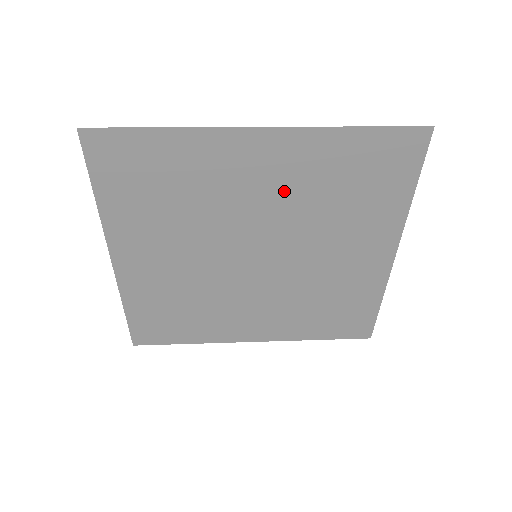
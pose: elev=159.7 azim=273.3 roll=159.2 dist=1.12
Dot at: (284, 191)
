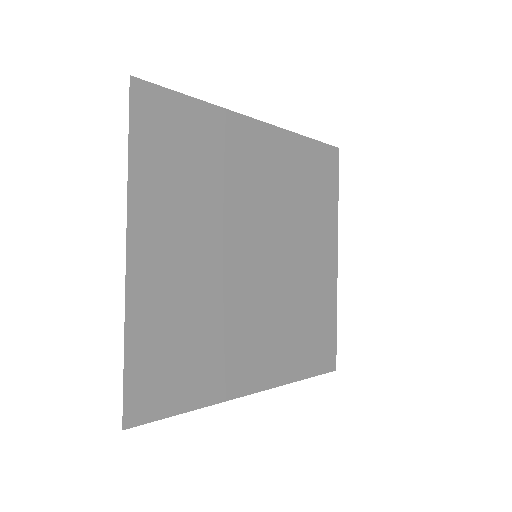
Dot at: (273, 183)
